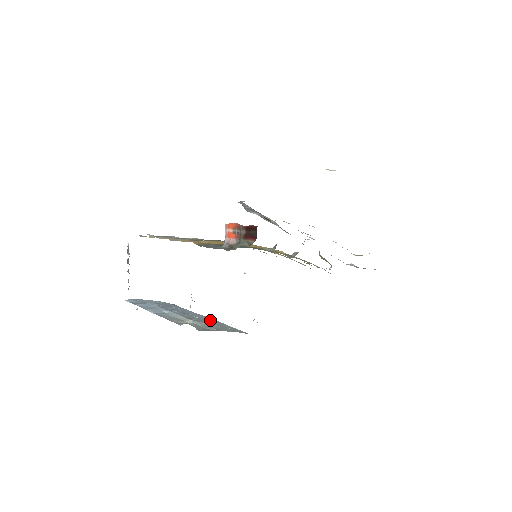
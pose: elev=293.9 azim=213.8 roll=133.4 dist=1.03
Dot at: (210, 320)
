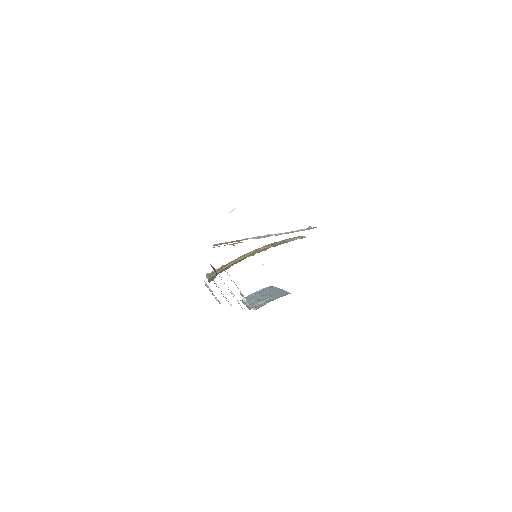
Dot at: (276, 293)
